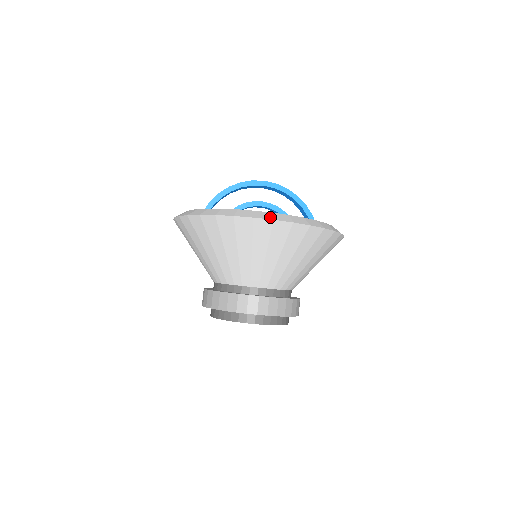
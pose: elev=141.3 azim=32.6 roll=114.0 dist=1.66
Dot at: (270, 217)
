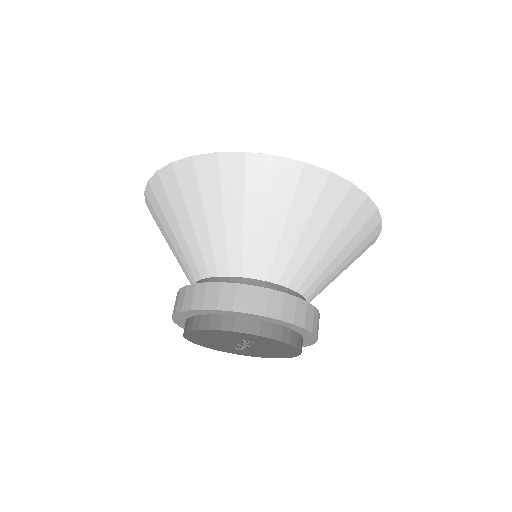
Dot at: (173, 163)
